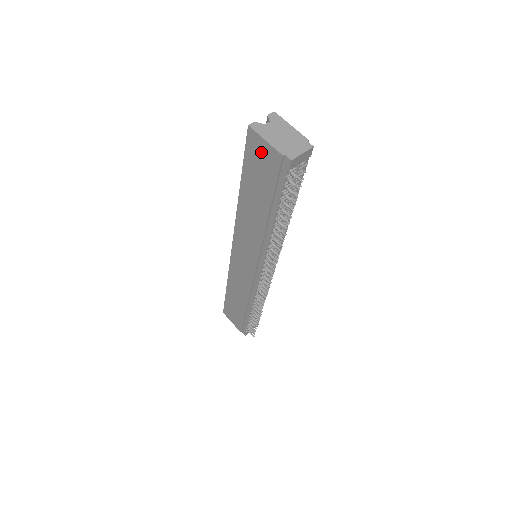
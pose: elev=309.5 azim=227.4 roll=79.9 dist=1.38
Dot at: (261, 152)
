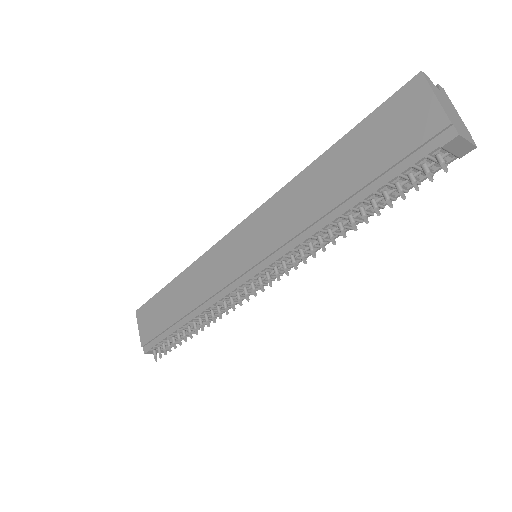
Dot at: (413, 111)
